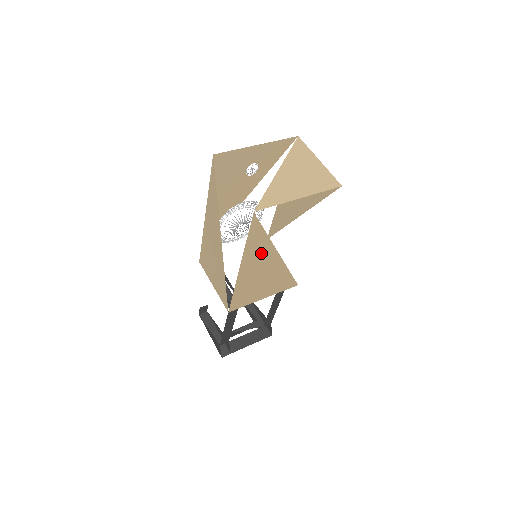
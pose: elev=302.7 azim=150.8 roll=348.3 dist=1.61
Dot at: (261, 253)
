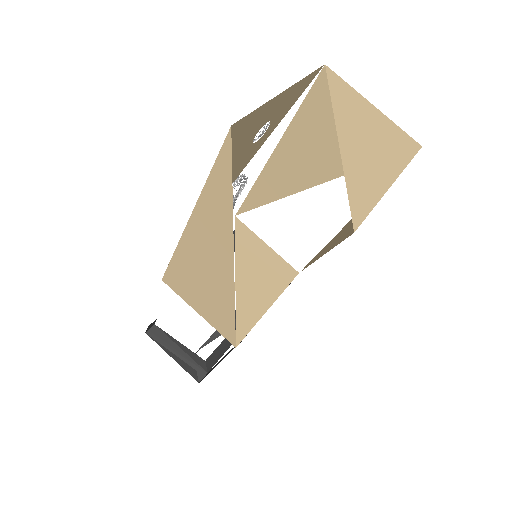
Dot at: occluded
